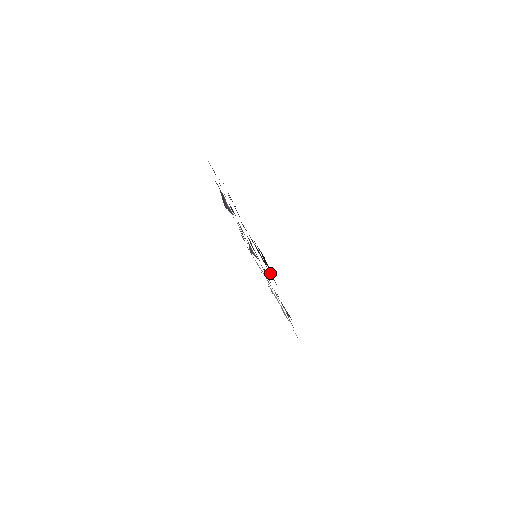
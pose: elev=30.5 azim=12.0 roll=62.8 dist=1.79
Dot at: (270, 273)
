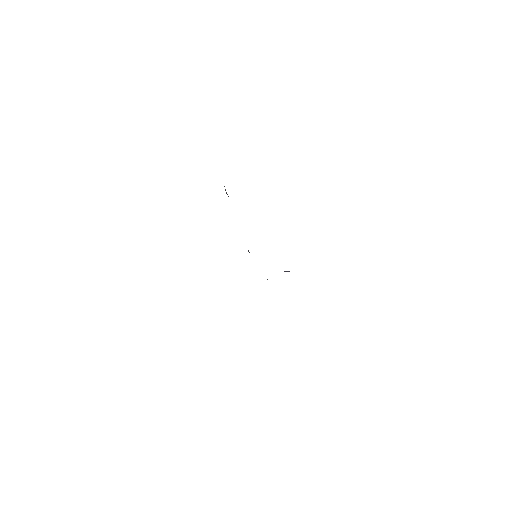
Dot at: occluded
